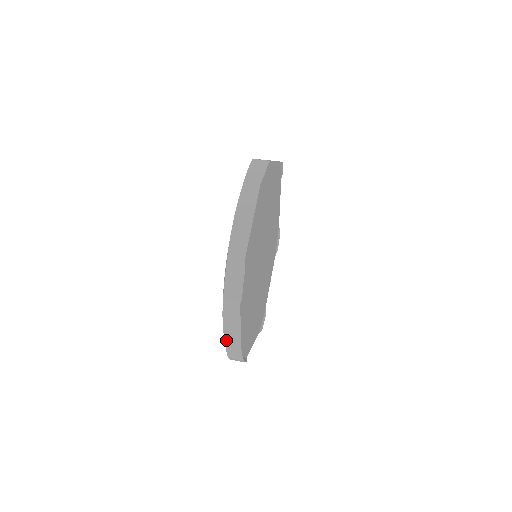
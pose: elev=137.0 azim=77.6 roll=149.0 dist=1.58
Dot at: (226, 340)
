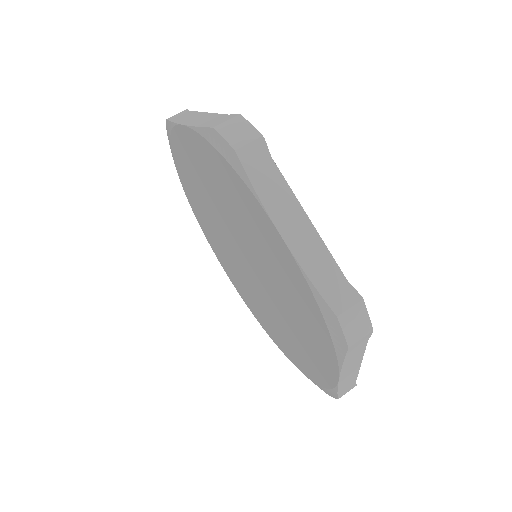
Dot at: (339, 388)
